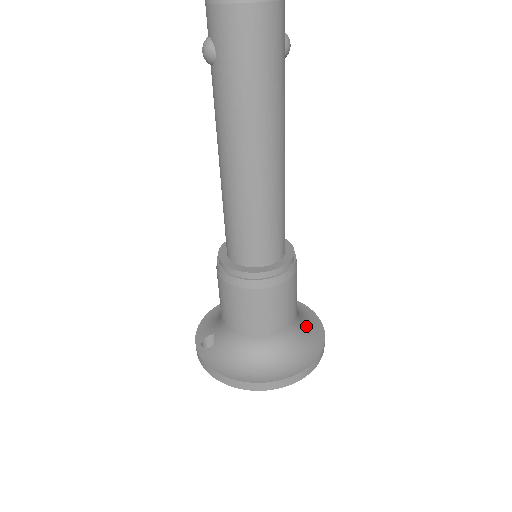
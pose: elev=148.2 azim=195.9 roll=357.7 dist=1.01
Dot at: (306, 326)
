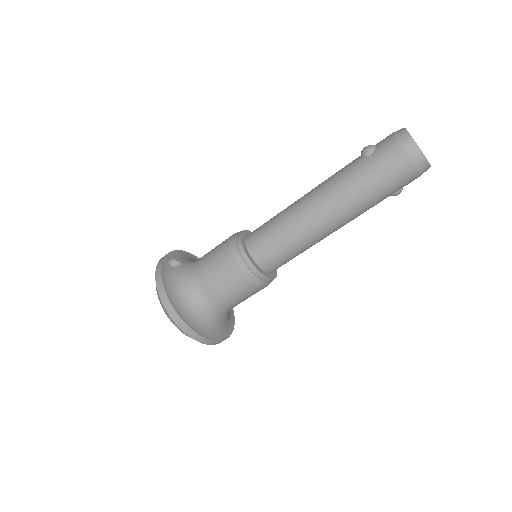
Dot at: (226, 321)
